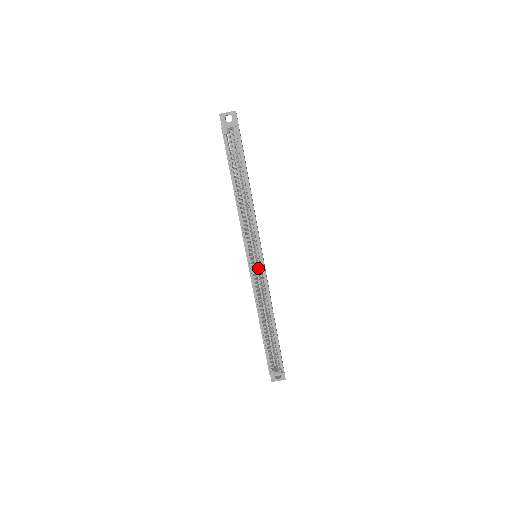
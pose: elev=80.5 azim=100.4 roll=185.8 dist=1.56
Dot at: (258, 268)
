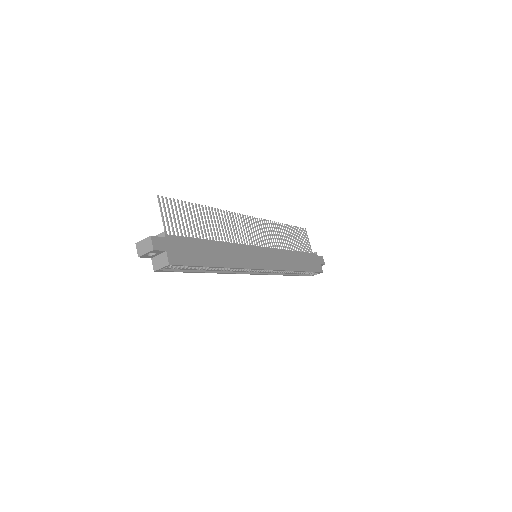
Dot at: occluded
